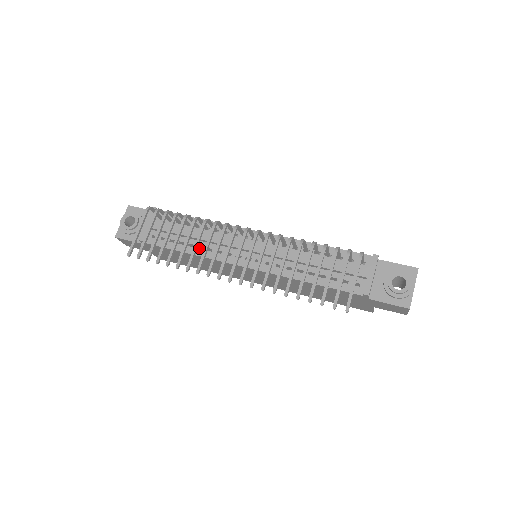
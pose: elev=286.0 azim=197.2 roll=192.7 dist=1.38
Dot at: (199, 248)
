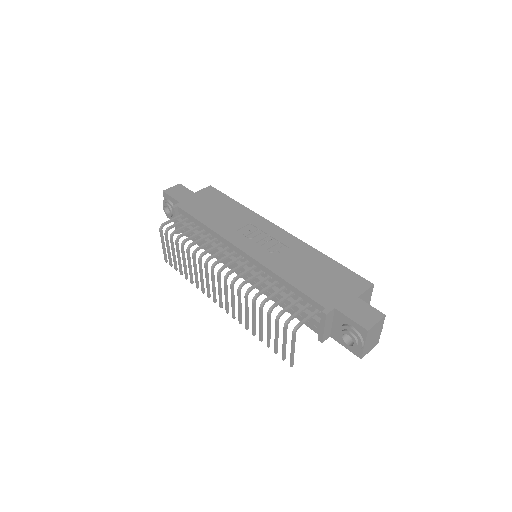
Dot at: occluded
